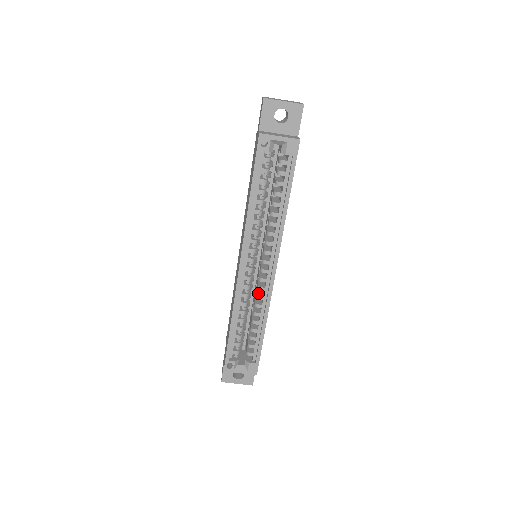
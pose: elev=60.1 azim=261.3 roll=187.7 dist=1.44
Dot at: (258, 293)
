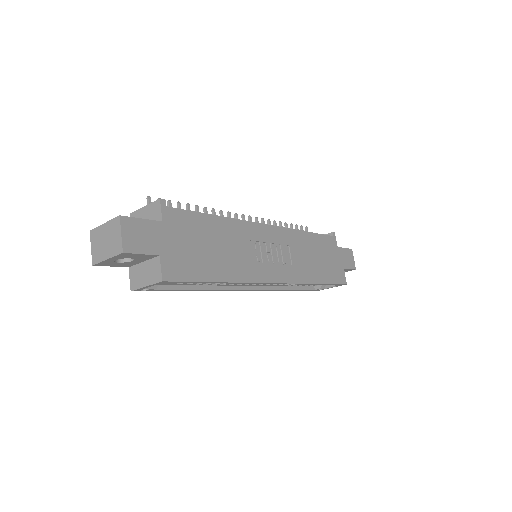
Dot at: occluded
